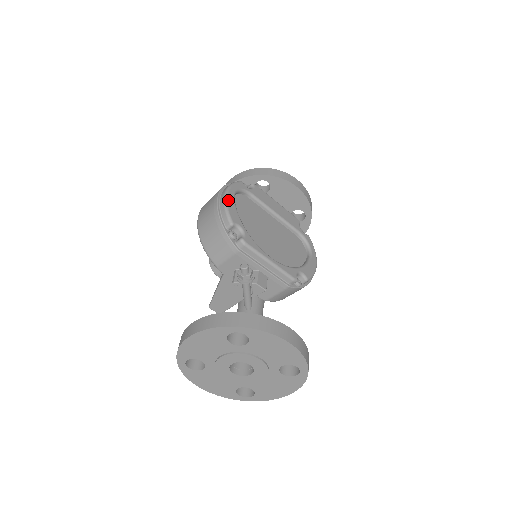
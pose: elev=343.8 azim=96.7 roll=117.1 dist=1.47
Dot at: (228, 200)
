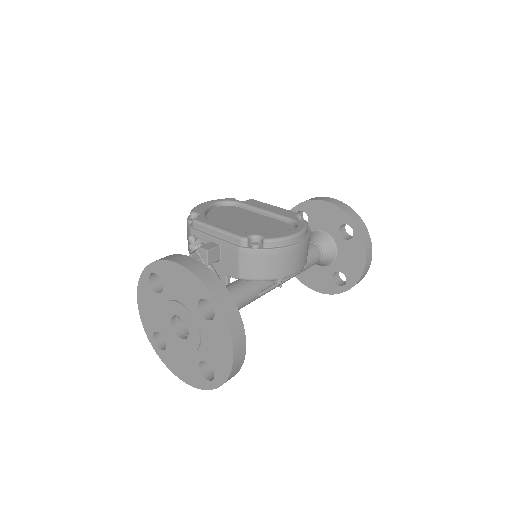
Dot at: (201, 204)
